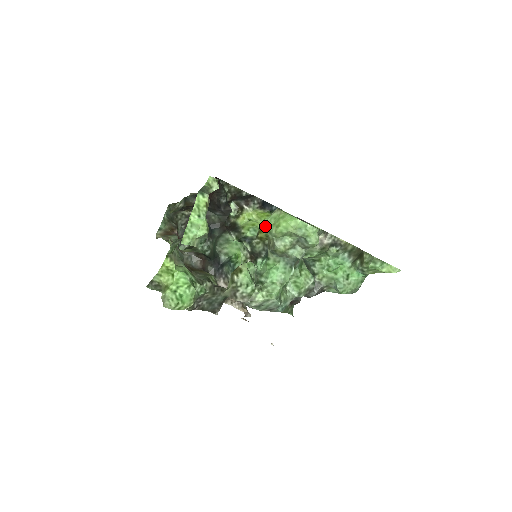
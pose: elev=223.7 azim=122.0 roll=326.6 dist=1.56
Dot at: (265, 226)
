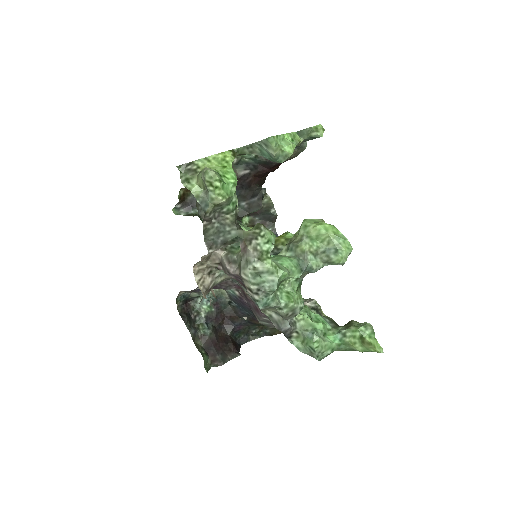
Dot at: (287, 234)
